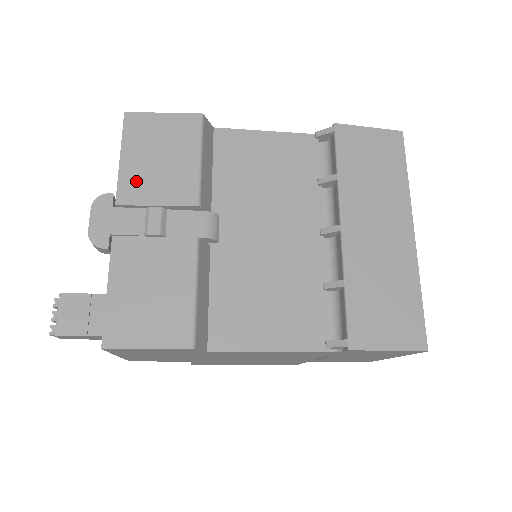
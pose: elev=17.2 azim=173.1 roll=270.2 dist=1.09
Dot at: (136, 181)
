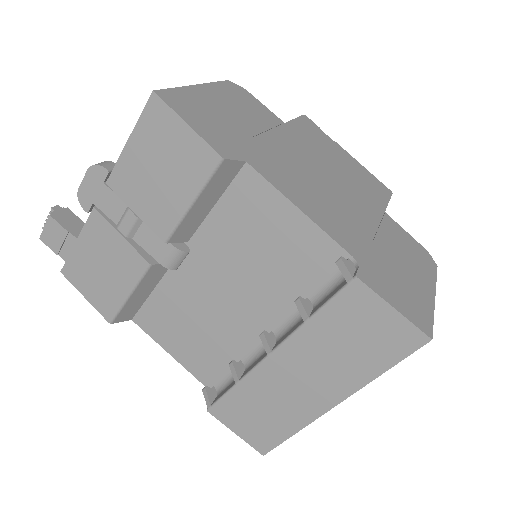
Dot at: (130, 176)
